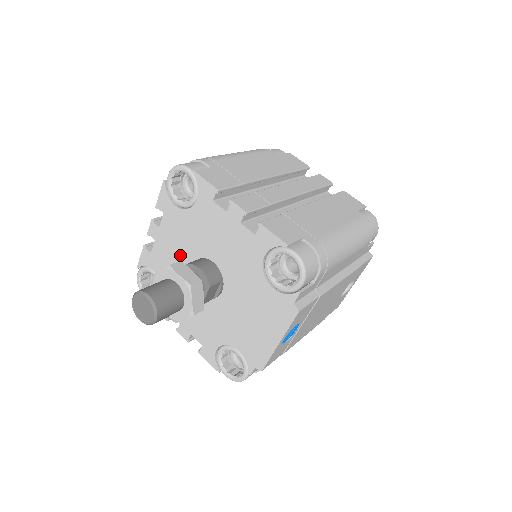
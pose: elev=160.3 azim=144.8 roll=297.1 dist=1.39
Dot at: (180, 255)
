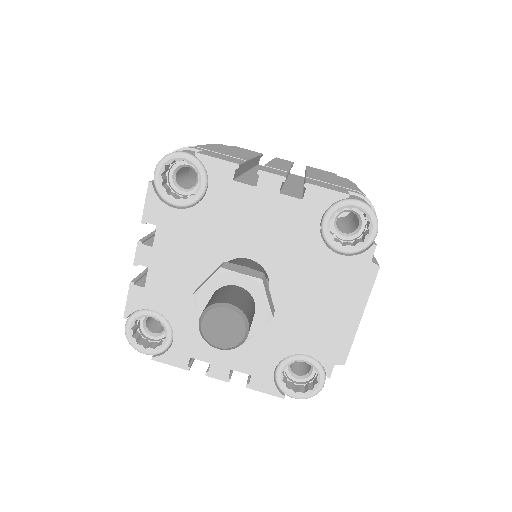
Dot at: (194, 271)
